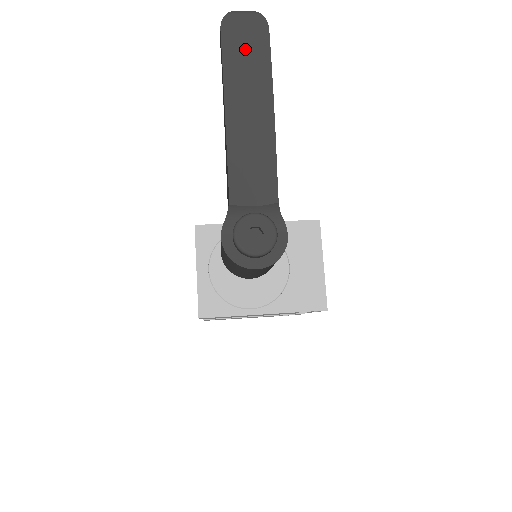
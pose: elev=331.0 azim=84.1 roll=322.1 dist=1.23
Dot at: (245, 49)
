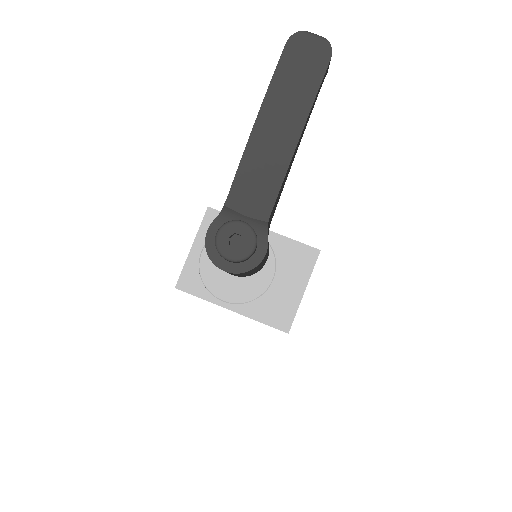
Dot at: (299, 71)
